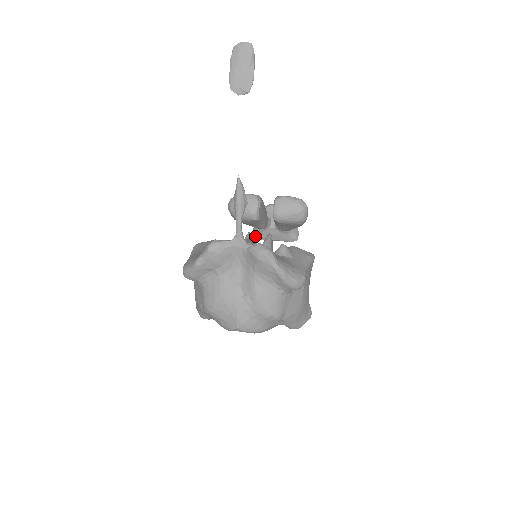
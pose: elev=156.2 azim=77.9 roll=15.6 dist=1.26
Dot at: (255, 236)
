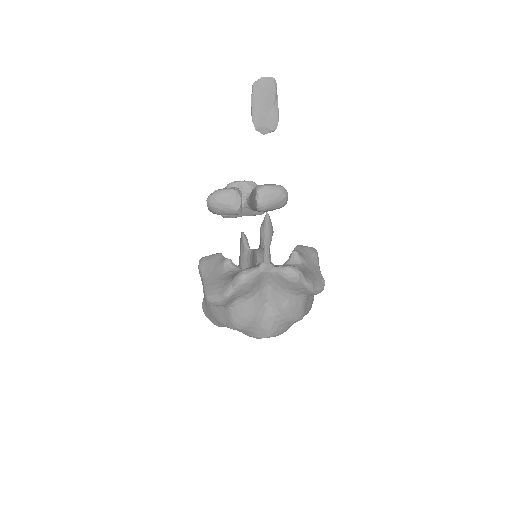
Dot at: (223, 216)
